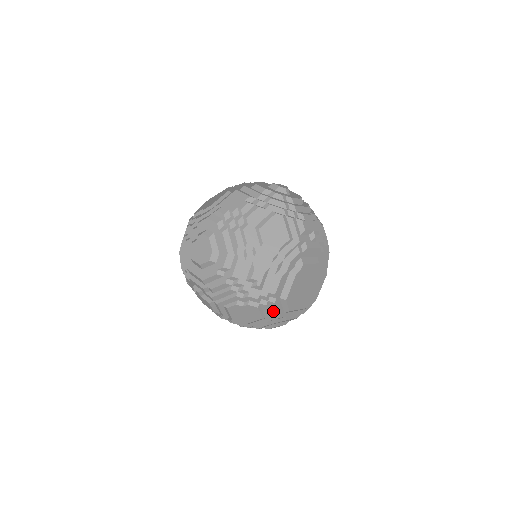
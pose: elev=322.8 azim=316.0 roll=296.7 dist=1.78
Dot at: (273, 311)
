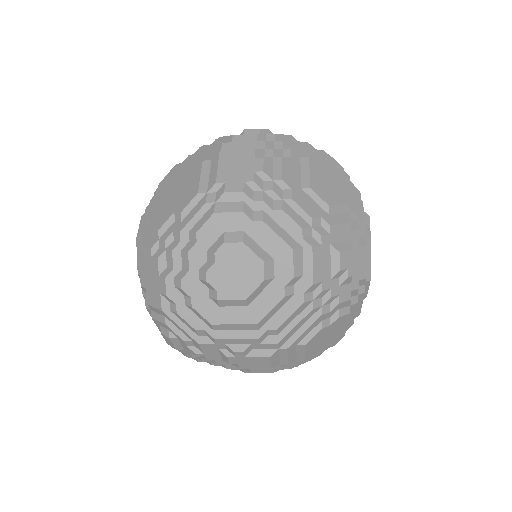
Dot at: occluded
